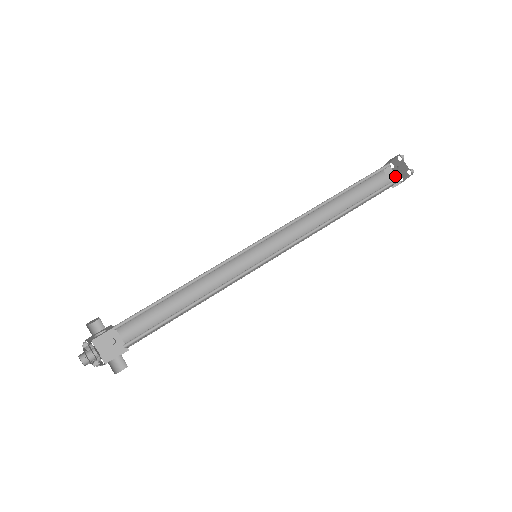
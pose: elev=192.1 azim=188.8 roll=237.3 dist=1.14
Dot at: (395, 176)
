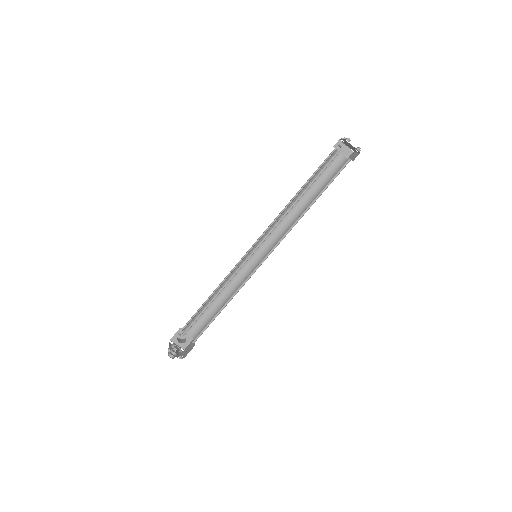
Dot at: (356, 154)
